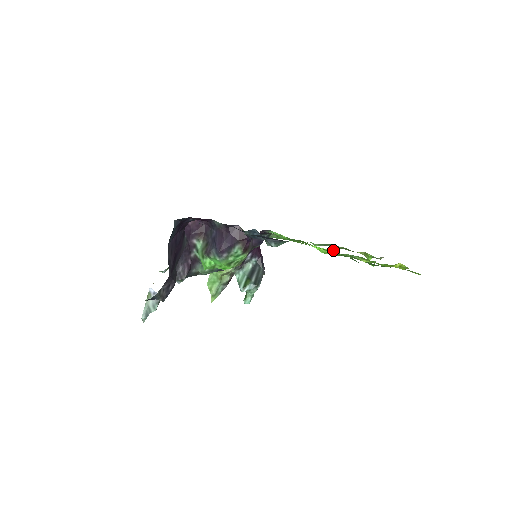
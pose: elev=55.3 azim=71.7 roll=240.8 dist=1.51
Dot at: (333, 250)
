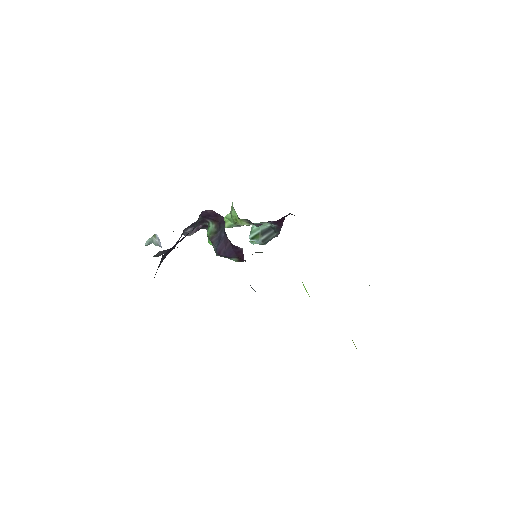
Dot at: occluded
